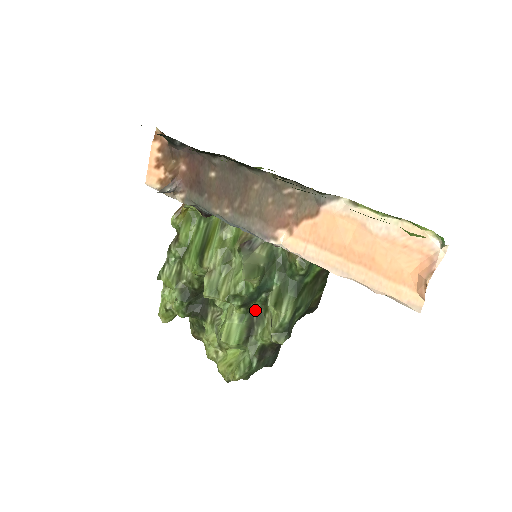
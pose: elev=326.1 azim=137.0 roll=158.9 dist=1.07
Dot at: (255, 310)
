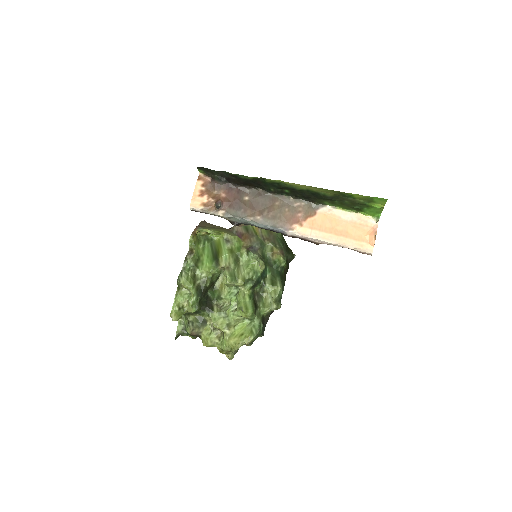
Dot at: (256, 293)
